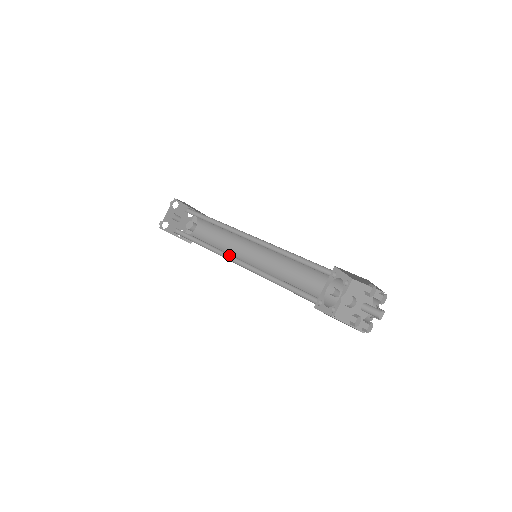
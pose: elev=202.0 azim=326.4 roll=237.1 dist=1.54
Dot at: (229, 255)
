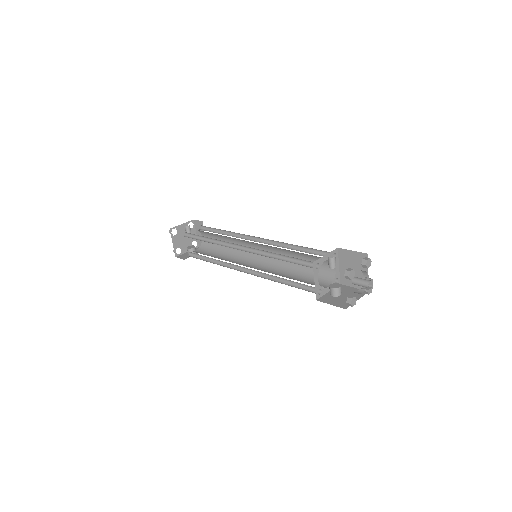
Dot at: (233, 246)
